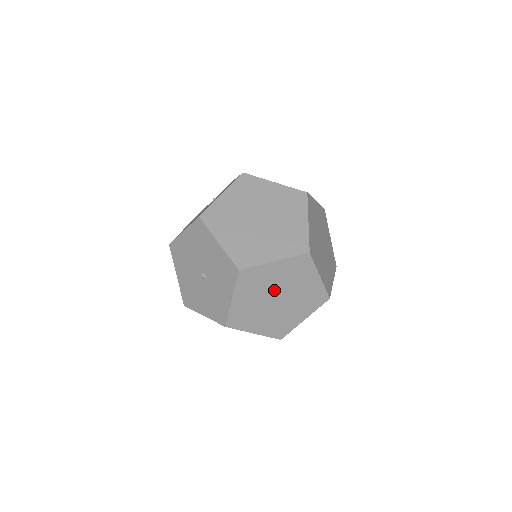
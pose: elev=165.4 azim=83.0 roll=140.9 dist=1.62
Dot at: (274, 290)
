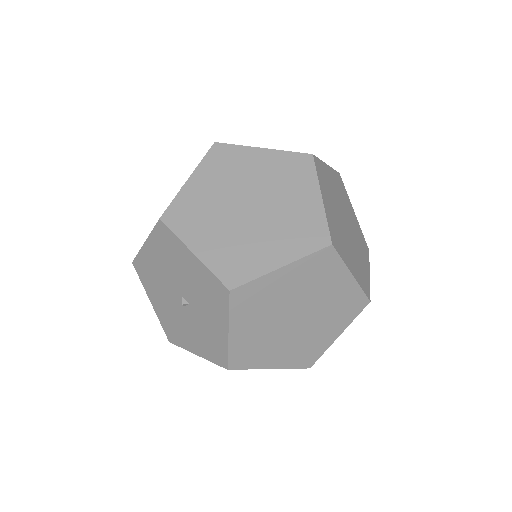
Dot at: (288, 307)
